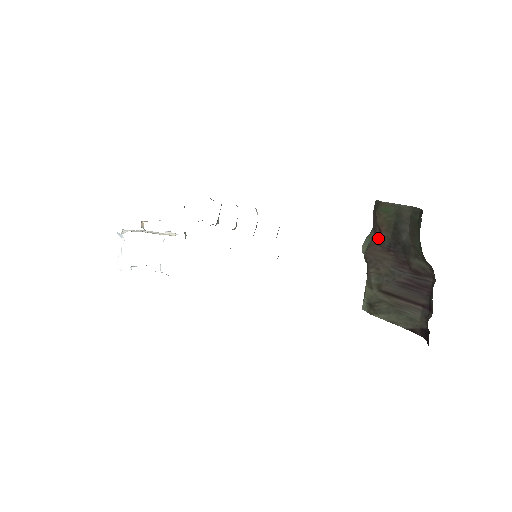
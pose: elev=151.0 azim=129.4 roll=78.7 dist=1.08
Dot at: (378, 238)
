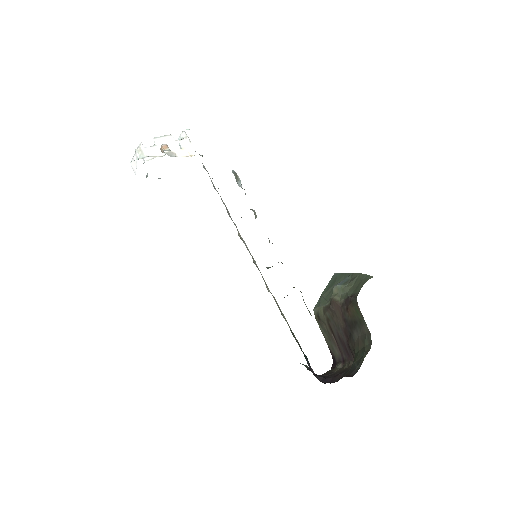
Dot at: (344, 309)
